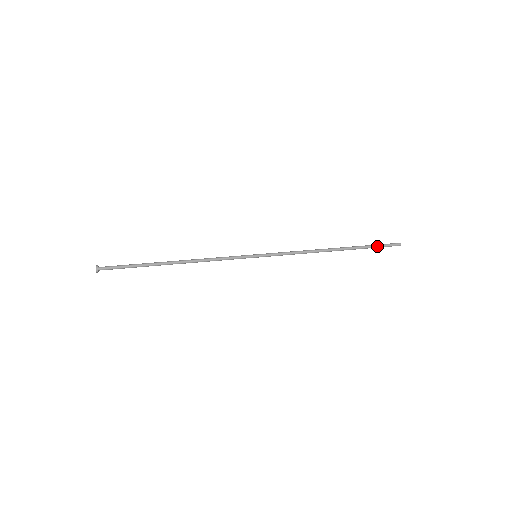
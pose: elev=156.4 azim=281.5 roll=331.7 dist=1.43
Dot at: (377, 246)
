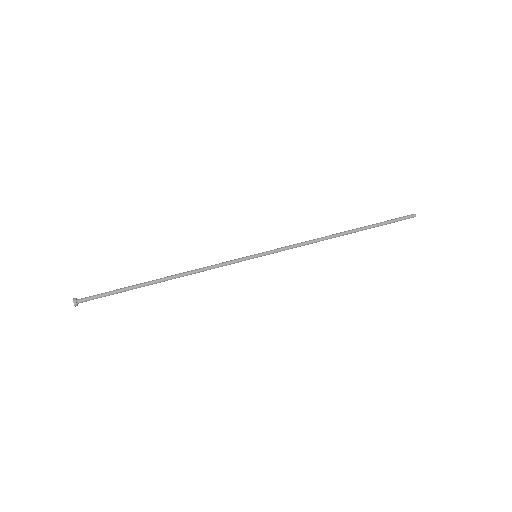
Dot at: (390, 223)
